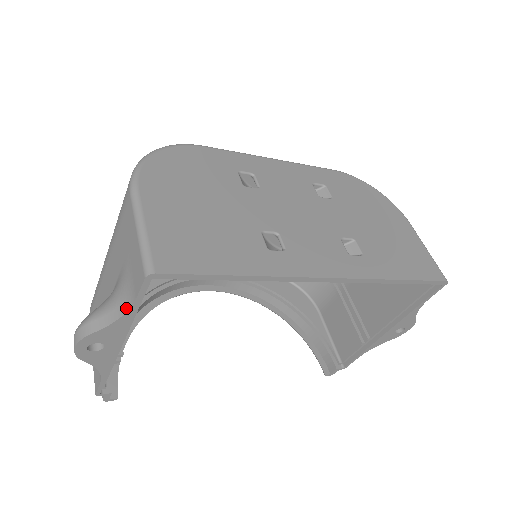
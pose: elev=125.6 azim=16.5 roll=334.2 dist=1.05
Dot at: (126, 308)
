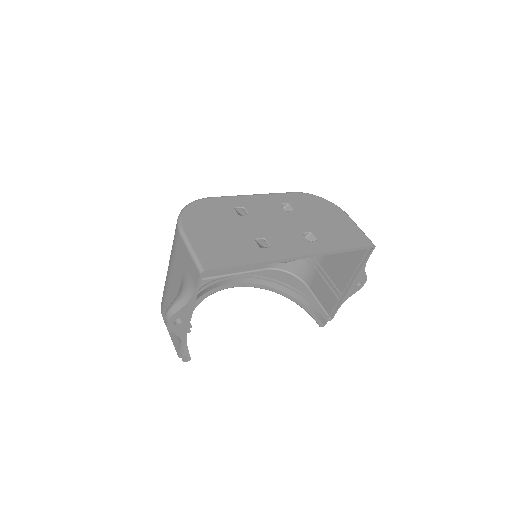
Dot at: (192, 294)
